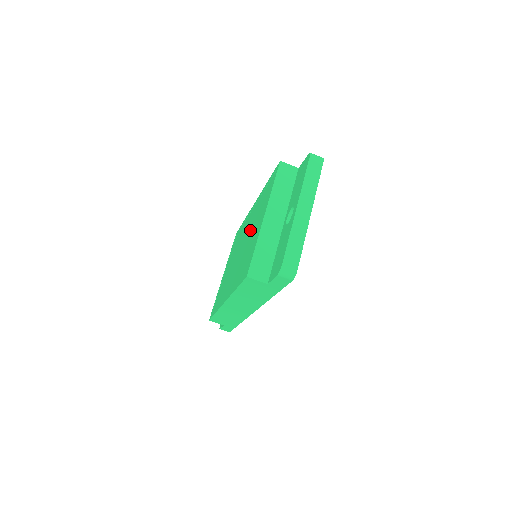
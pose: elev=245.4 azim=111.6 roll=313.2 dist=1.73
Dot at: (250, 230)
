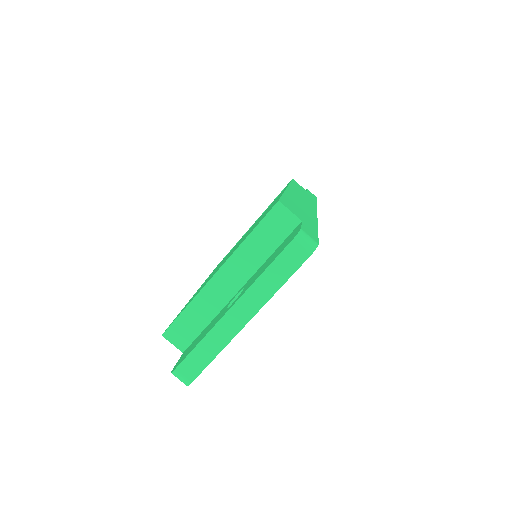
Dot at: occluded
